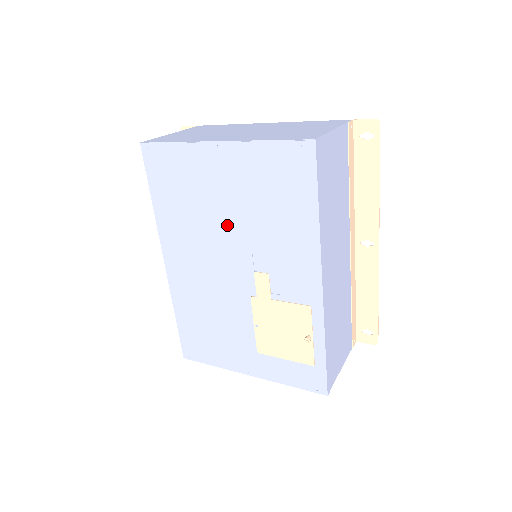
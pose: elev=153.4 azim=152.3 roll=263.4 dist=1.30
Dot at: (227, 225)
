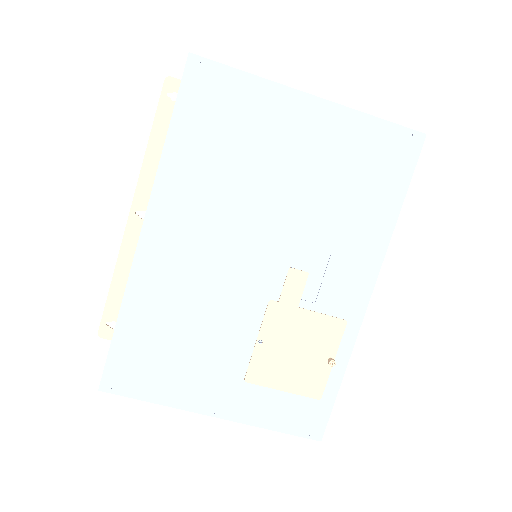
Dot at: (277, 199)
